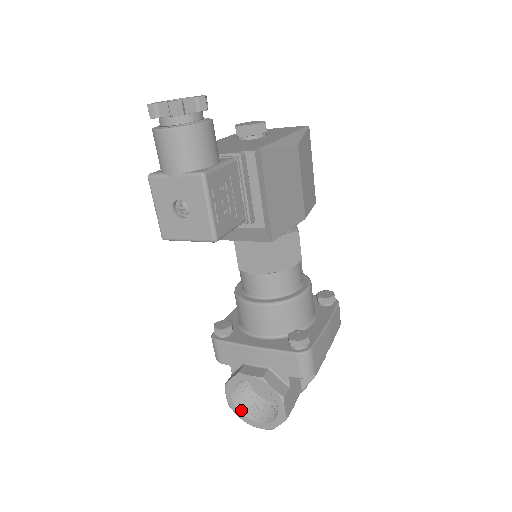
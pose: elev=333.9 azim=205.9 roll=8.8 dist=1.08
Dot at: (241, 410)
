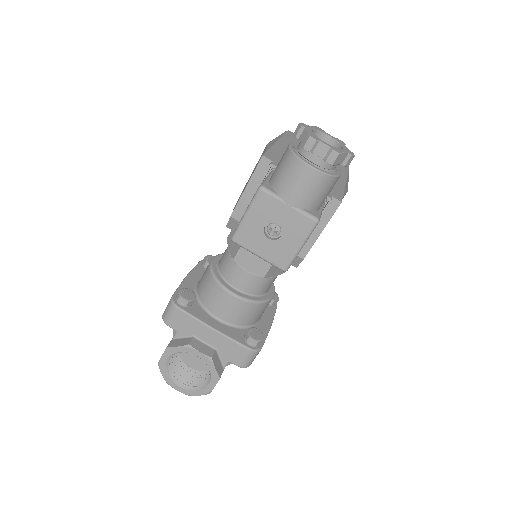
Dot at: (168, 371)
